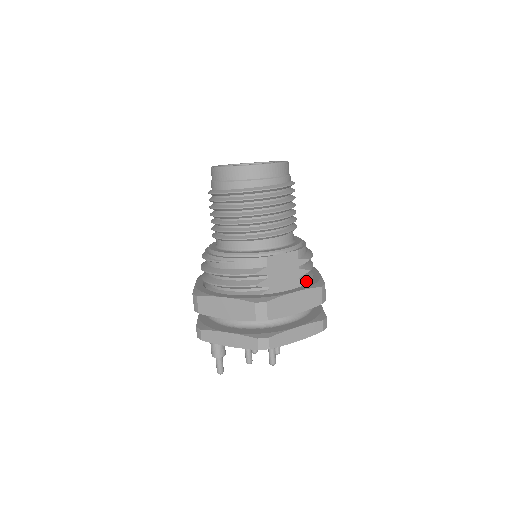
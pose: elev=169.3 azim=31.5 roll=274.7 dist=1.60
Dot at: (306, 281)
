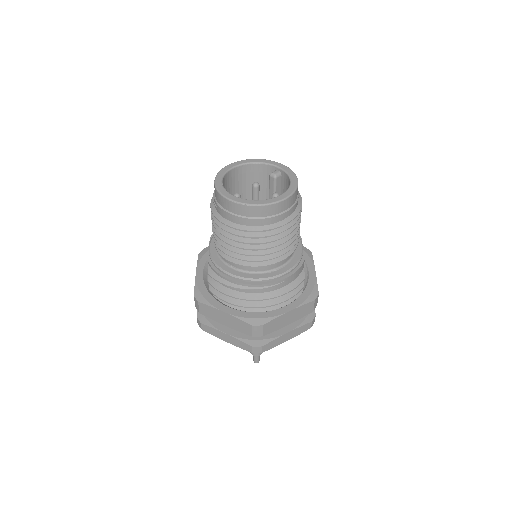
Dot at: occluded
